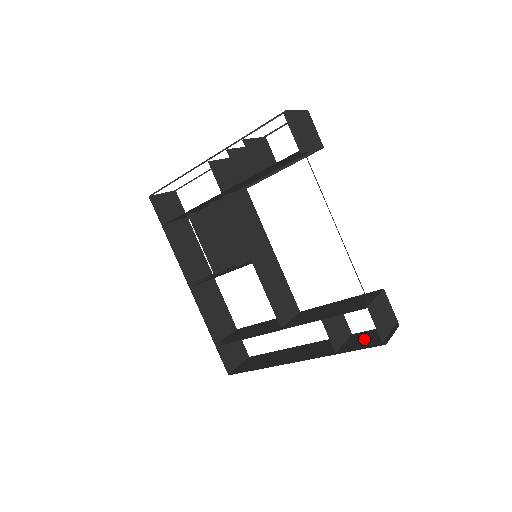
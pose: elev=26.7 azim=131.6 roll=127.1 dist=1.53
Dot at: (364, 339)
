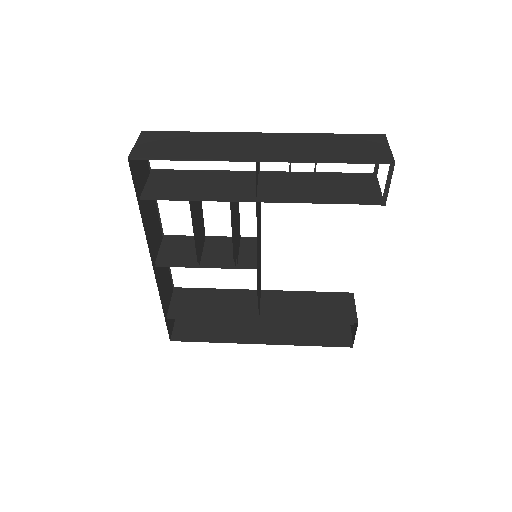
Dot at: (325, 330)
